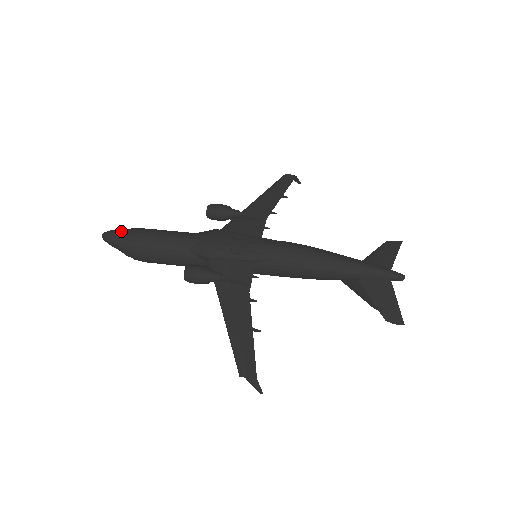
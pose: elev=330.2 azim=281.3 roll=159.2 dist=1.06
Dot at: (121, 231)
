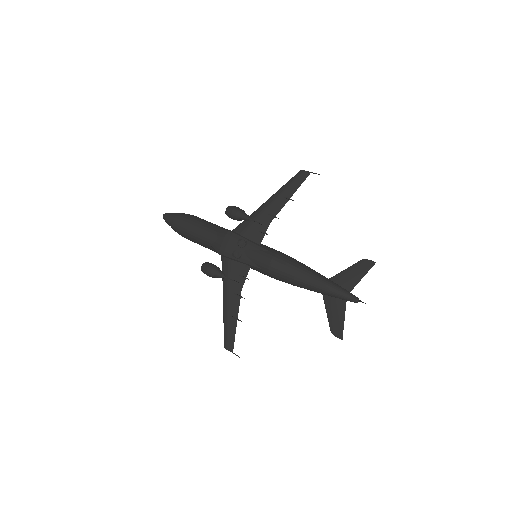
Dot at: (172, 217)
